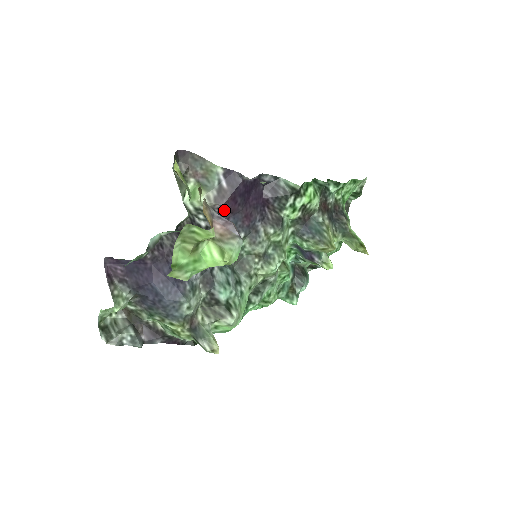
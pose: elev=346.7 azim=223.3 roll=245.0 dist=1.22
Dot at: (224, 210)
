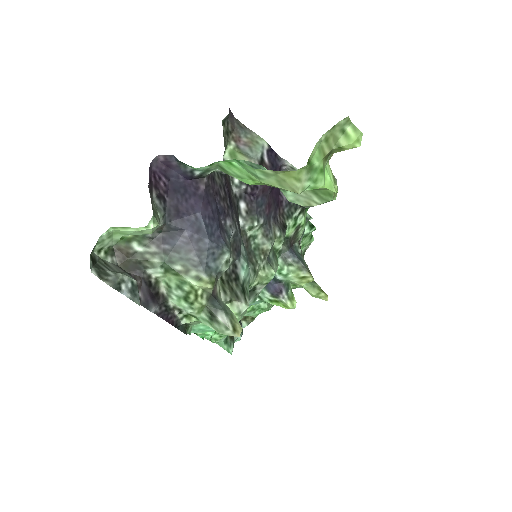
Dot at: occluded
